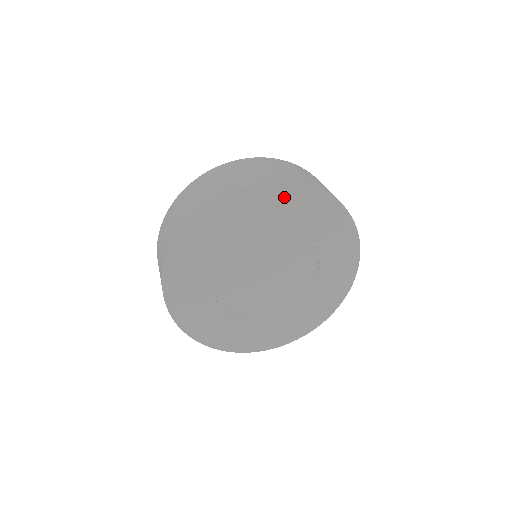
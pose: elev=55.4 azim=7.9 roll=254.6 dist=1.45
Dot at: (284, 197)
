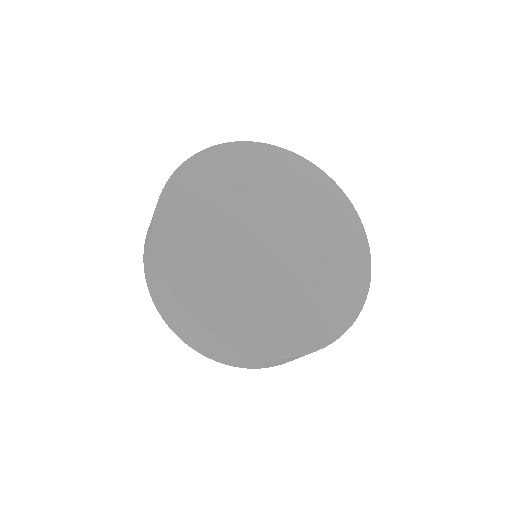
Dot at: (257, 156)
